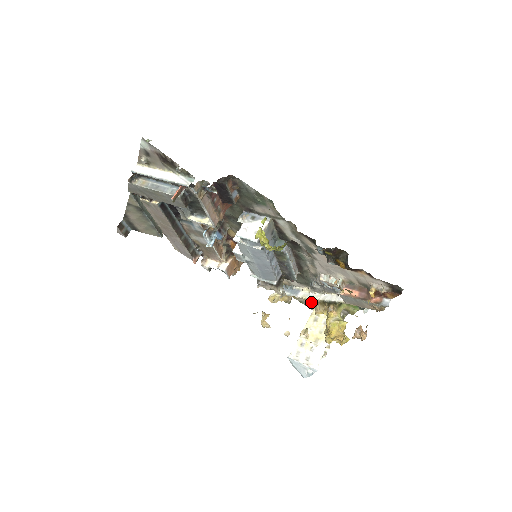
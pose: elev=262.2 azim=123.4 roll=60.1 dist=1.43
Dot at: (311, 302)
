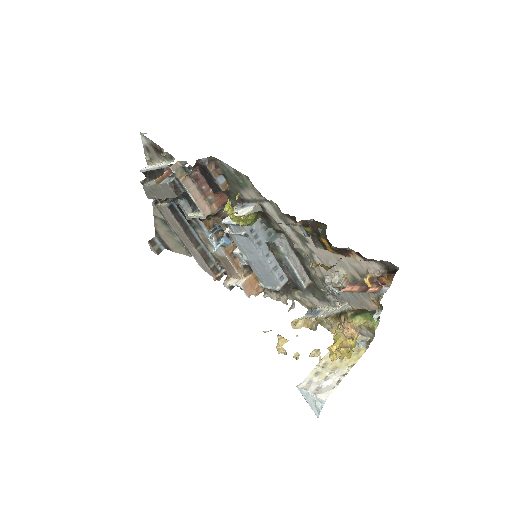
Dot at: (325, 318)
